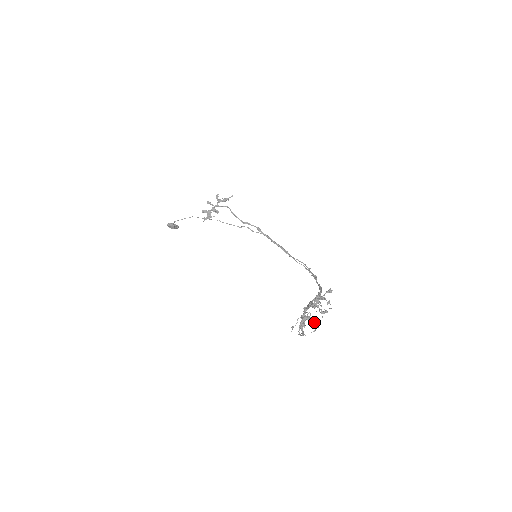
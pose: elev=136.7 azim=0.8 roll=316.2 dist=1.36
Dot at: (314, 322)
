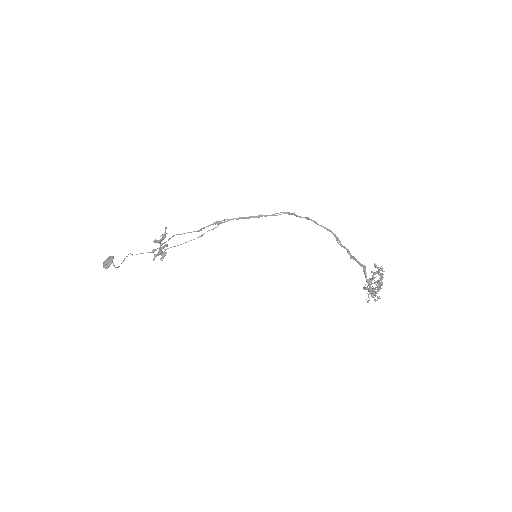
Dot at: (378, 286)
